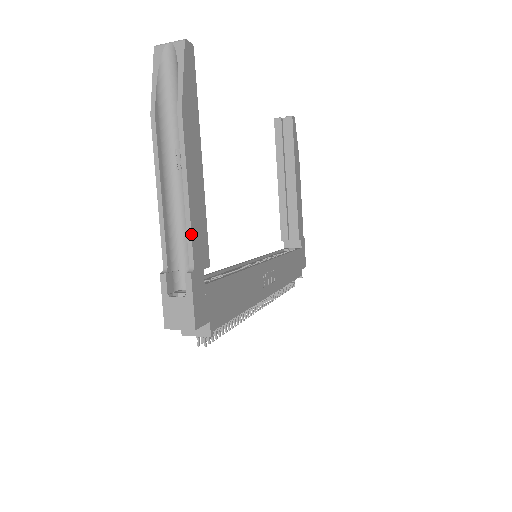
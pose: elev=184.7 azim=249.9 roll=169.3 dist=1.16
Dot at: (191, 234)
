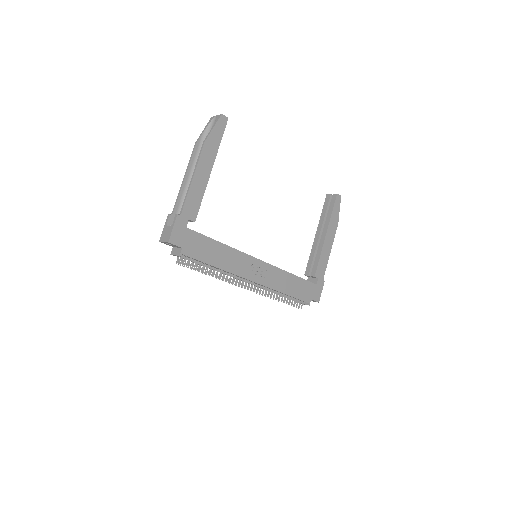
Dot at: (186, 197)
